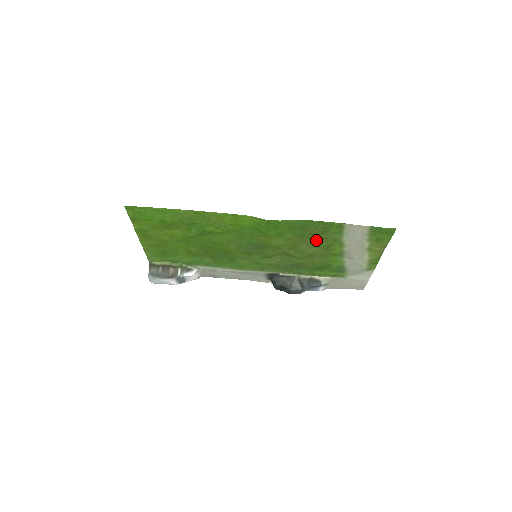
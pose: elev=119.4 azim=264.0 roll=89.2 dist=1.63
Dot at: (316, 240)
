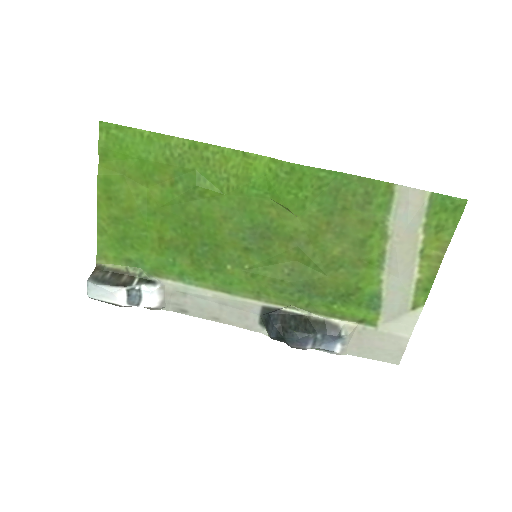
Dot at: (349, 224)
